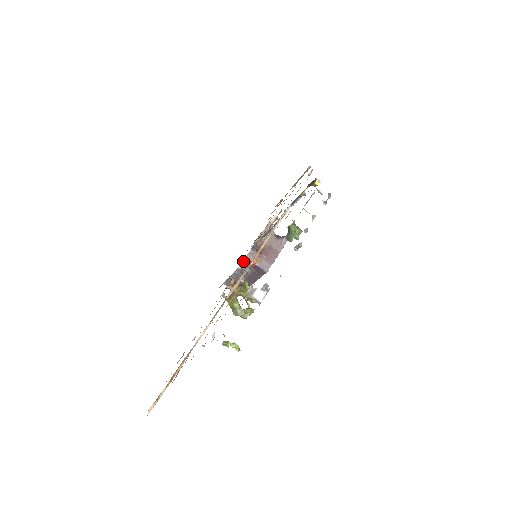
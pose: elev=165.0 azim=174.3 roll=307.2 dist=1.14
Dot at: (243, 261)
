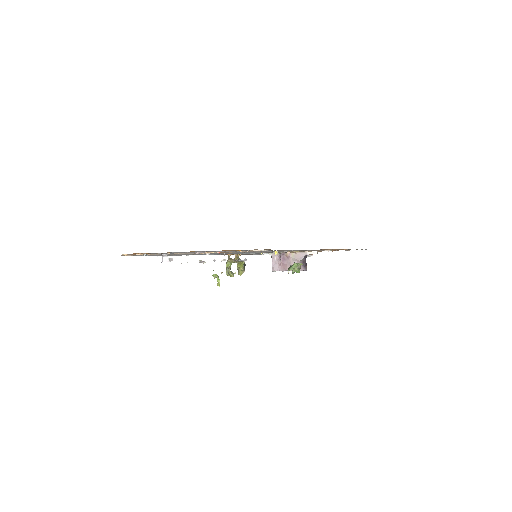
Dot at: (267, 254)
